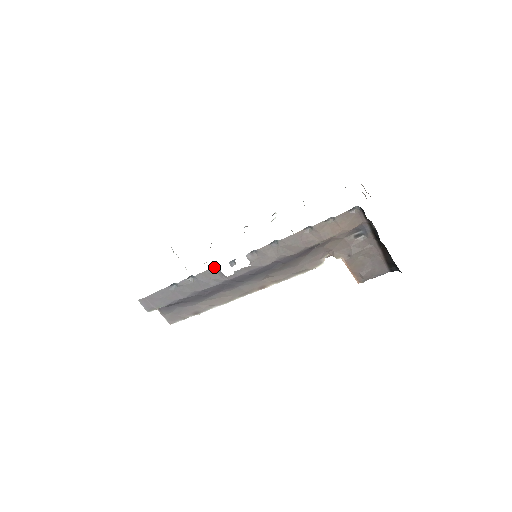
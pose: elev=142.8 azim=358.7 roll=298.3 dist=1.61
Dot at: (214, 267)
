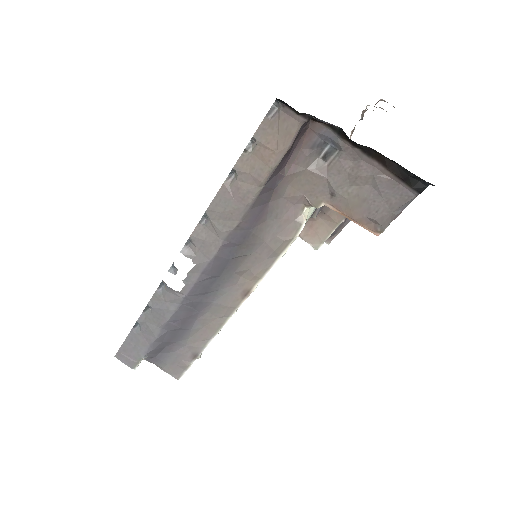
Dot at: (163, 284)
